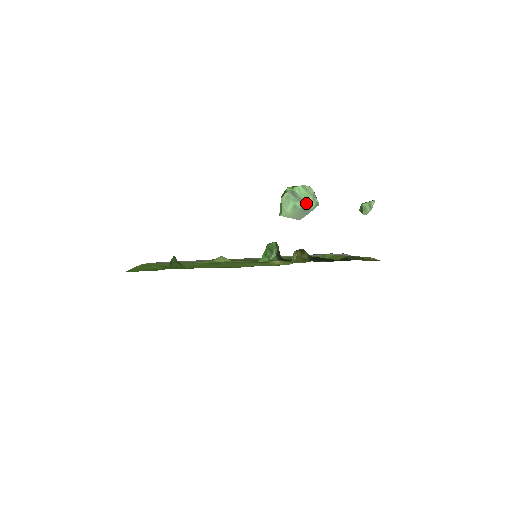
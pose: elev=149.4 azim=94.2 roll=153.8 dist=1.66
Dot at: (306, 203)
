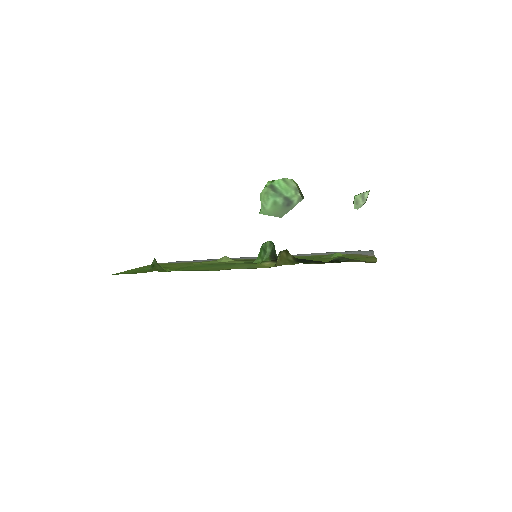
Dot at: (287, 198)
